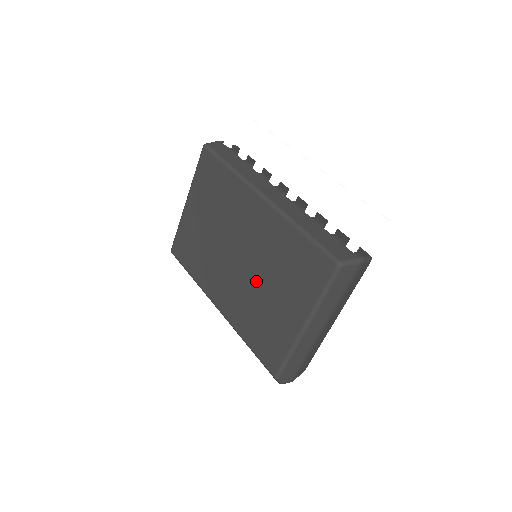
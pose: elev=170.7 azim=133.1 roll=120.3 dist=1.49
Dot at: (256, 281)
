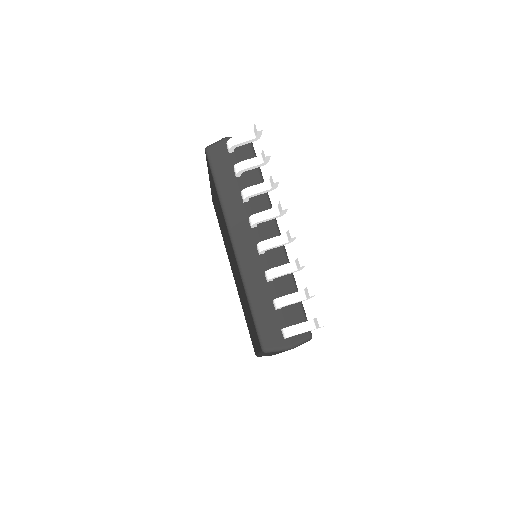
Dot at: occluded
